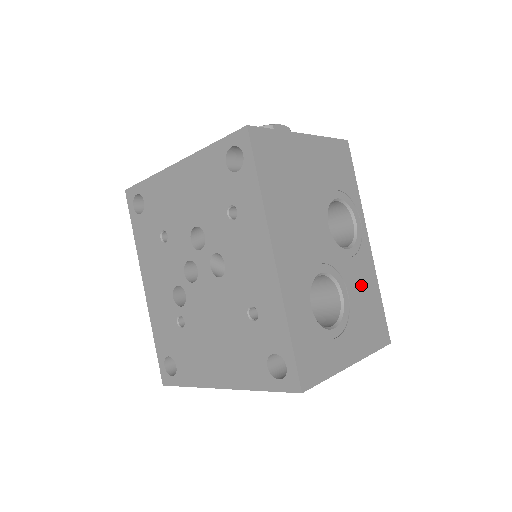
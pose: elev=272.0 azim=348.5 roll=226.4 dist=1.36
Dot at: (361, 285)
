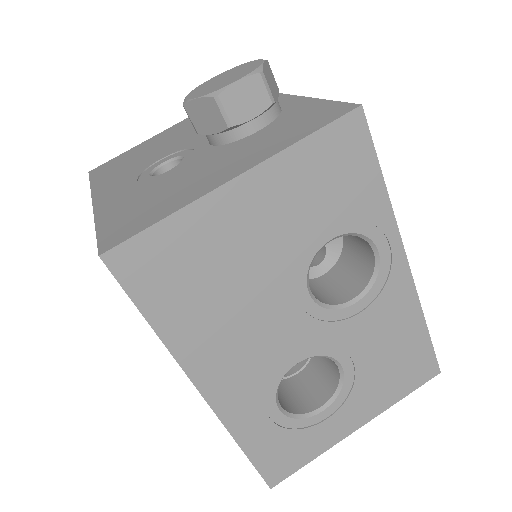
Dot at: (382, 336)
